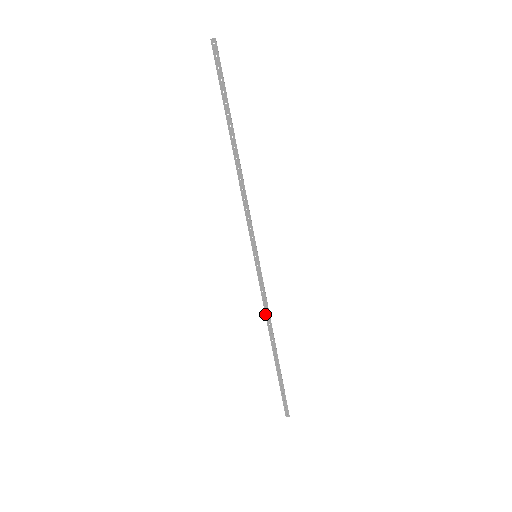
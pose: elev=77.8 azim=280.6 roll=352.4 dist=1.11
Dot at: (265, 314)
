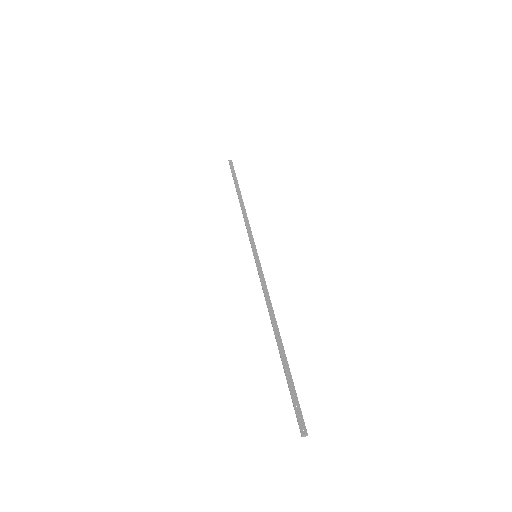
Dot at: (266, 300)
